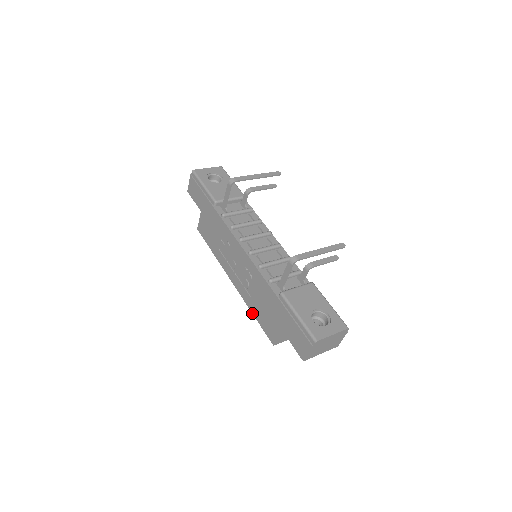
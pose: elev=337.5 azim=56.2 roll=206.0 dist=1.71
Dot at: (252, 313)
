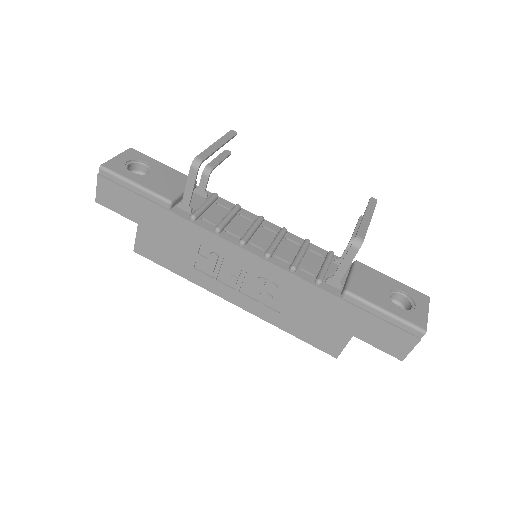
Dot at: occluded
